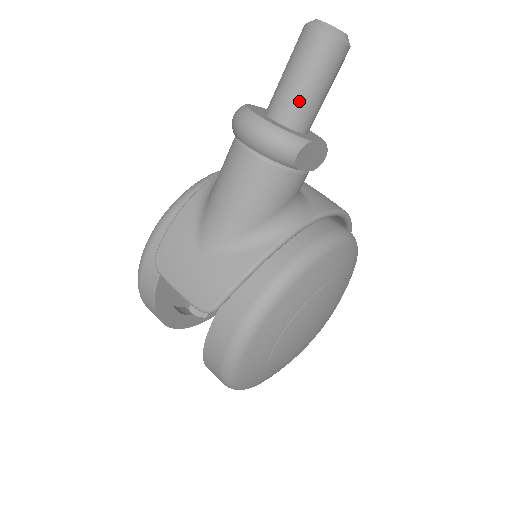
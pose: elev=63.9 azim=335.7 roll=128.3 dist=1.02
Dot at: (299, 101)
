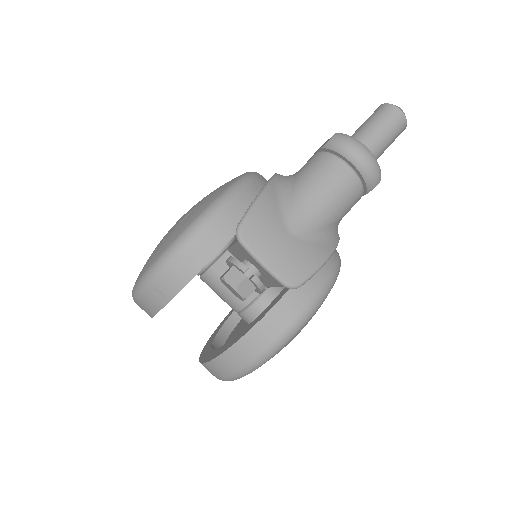
Dot at: (379, 149)
